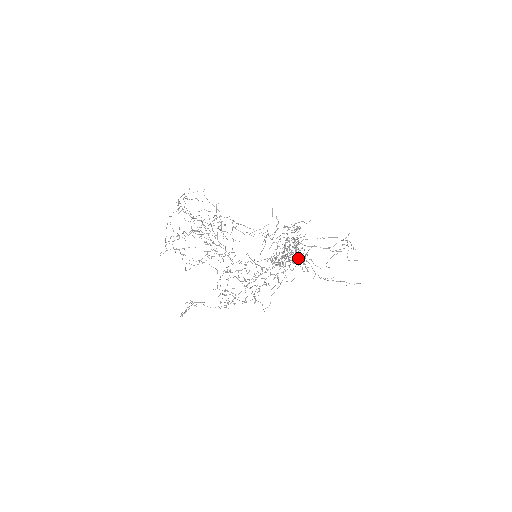
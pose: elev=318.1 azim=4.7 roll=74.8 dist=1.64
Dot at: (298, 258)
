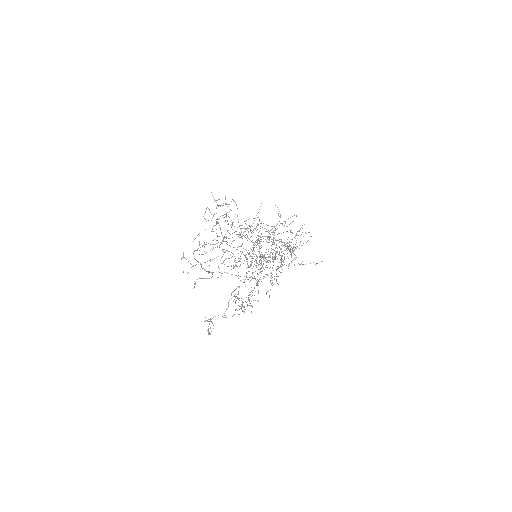
Dot at: (287, 250)
